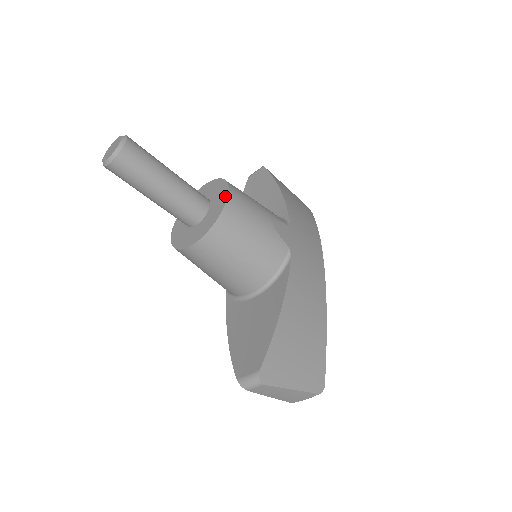
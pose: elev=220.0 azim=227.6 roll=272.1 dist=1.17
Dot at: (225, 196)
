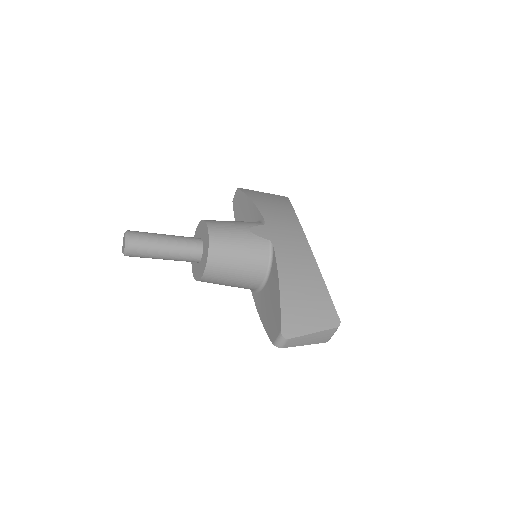
Dot at: (207, 232)
